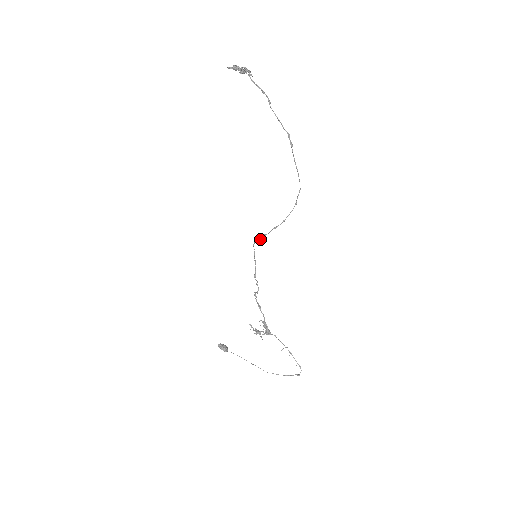
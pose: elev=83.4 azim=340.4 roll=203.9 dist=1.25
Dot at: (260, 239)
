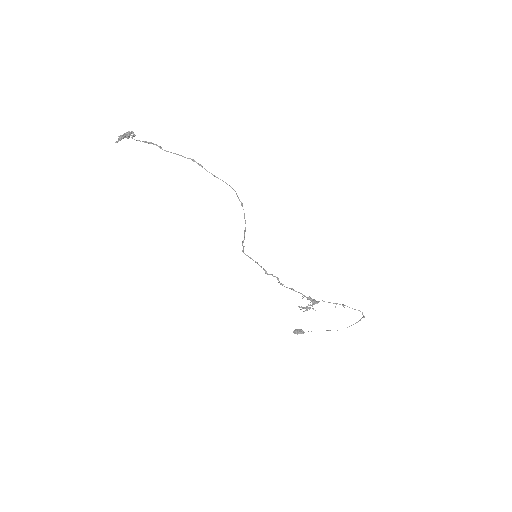
Dot at: (243, 246)
